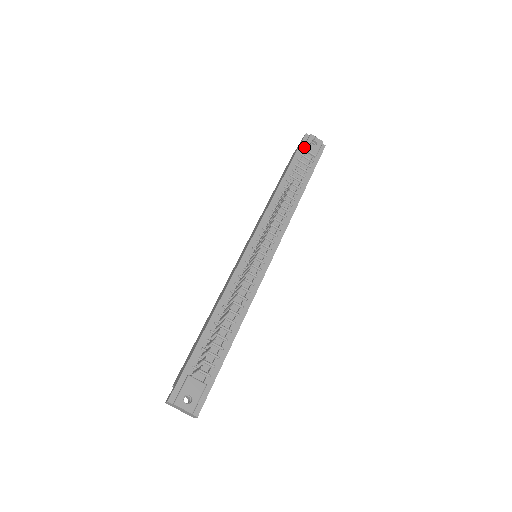
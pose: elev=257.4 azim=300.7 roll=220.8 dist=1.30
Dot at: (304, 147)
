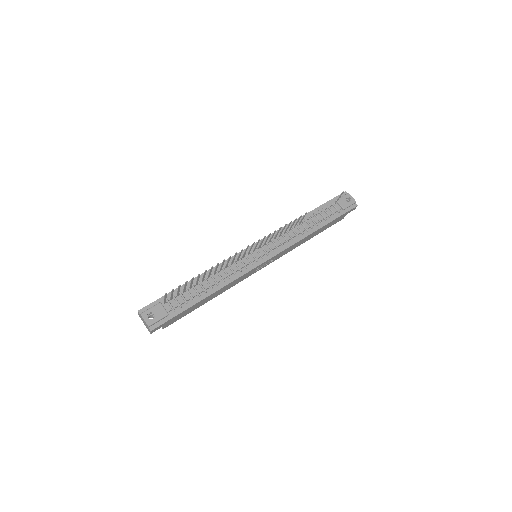
Dot at: occluded
